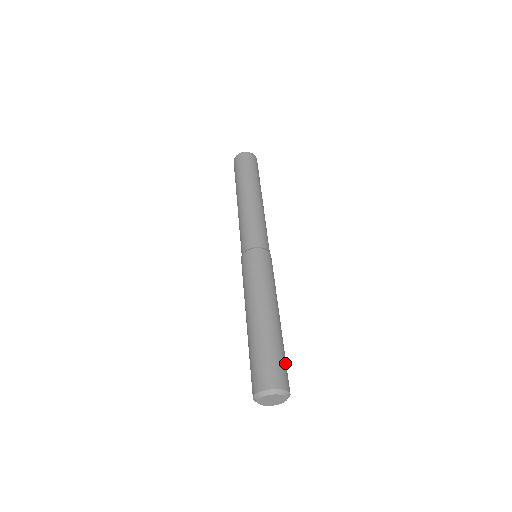
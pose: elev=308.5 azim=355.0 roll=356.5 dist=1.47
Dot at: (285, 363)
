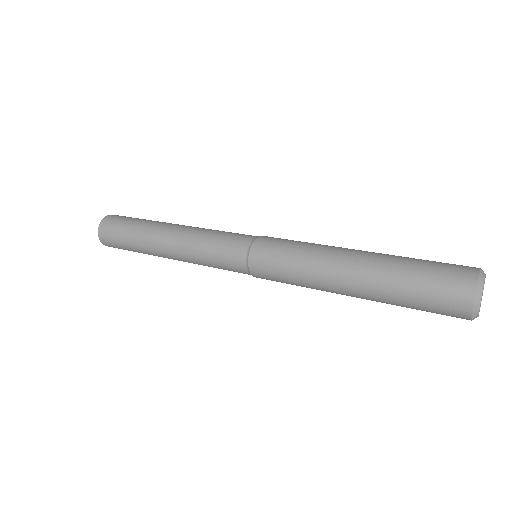
Dot at: (434, 262)
